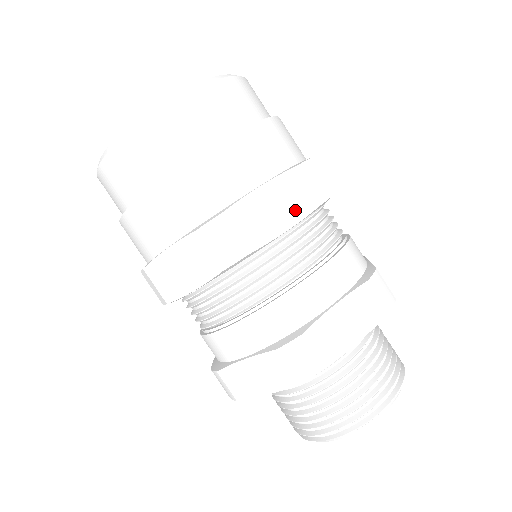
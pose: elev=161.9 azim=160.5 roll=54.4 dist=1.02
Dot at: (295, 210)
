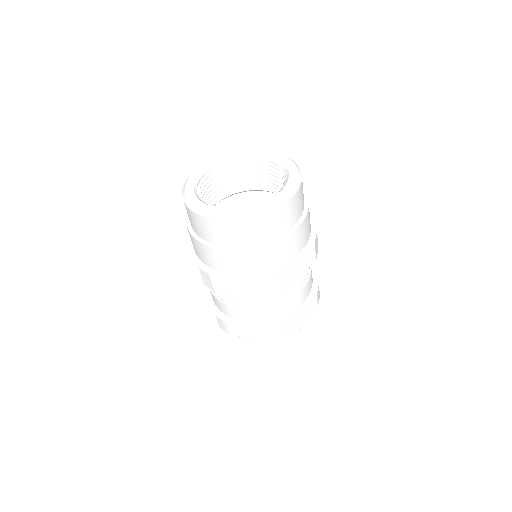
Dot at: (248, 291)
